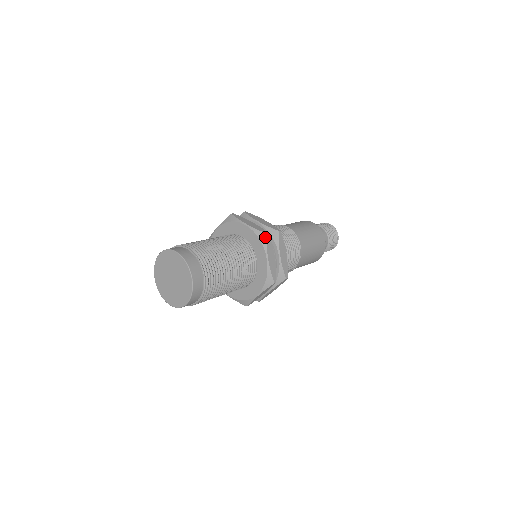
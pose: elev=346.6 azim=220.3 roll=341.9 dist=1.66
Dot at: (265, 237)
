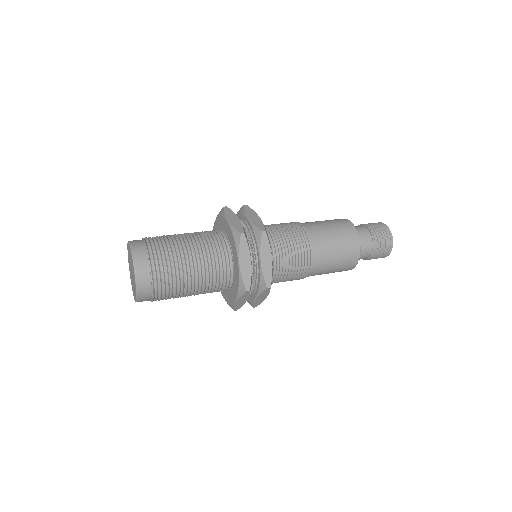
Dot at: (243, 291)
